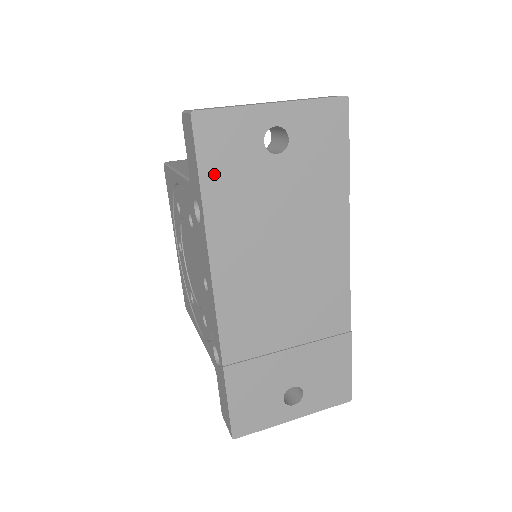
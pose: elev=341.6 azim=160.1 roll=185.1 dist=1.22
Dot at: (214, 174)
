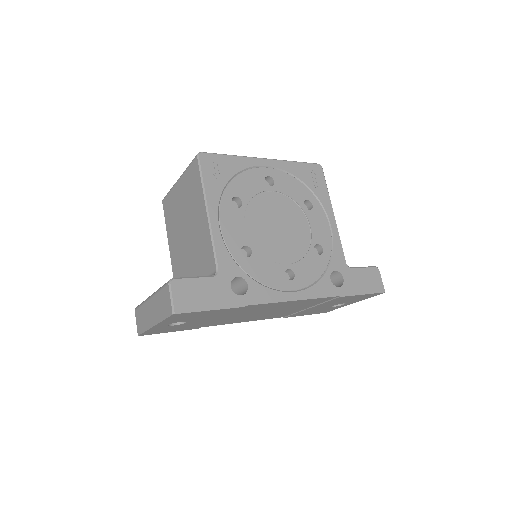
Dot at: (177, 330)
